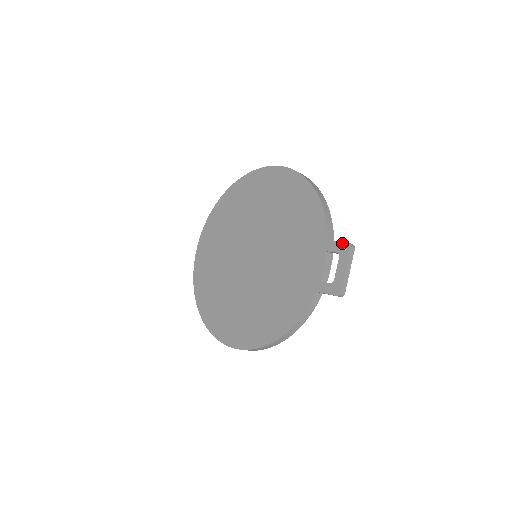
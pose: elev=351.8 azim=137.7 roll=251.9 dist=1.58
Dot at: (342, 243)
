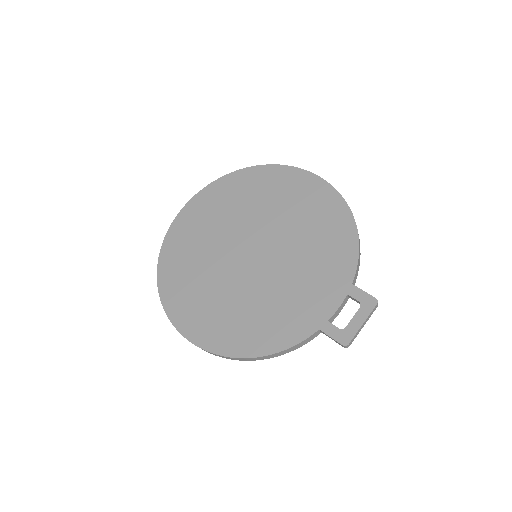
Dot at: (369, 295)
